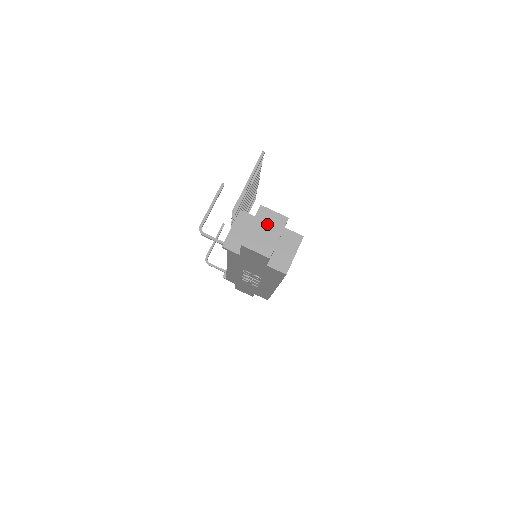
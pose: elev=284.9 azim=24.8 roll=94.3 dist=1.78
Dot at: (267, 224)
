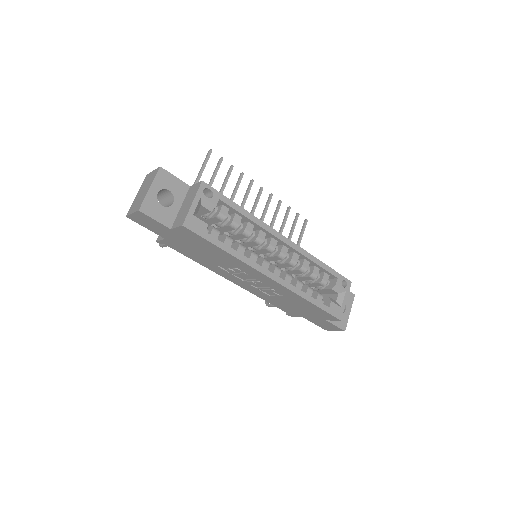
Dot at: (145, 185)
